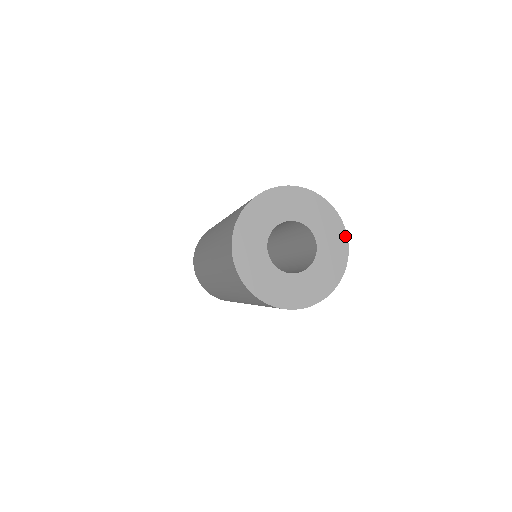
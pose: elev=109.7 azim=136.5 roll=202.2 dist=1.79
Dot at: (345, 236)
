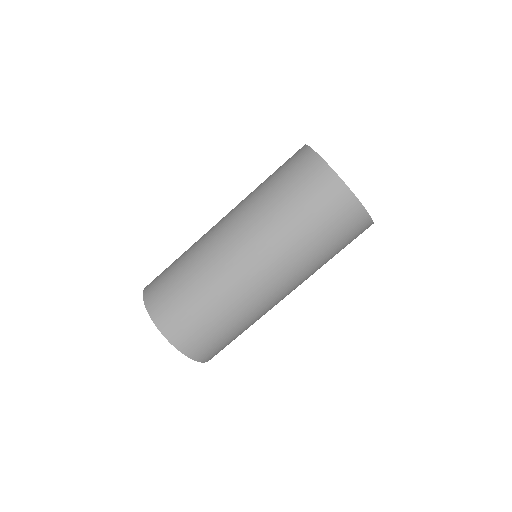
Dot at: occluded
